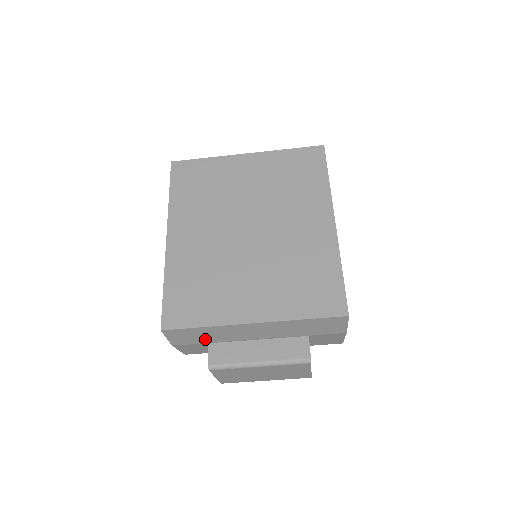
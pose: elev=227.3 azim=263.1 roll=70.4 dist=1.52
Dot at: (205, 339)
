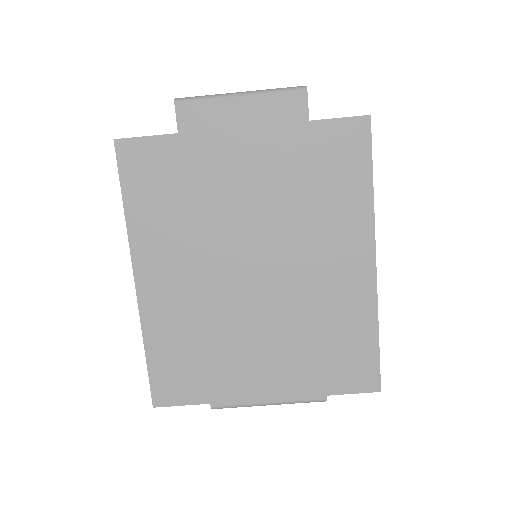
Dot at: occluded
